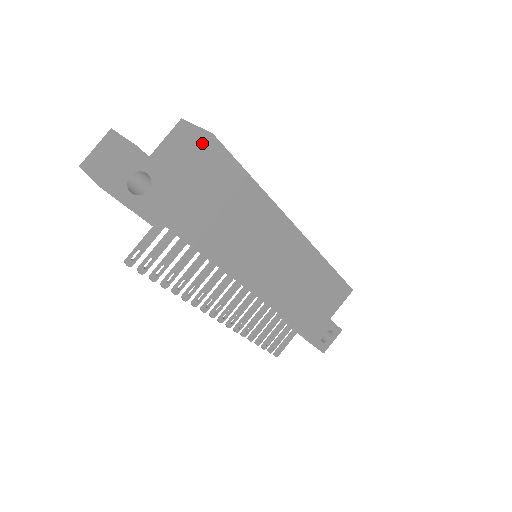
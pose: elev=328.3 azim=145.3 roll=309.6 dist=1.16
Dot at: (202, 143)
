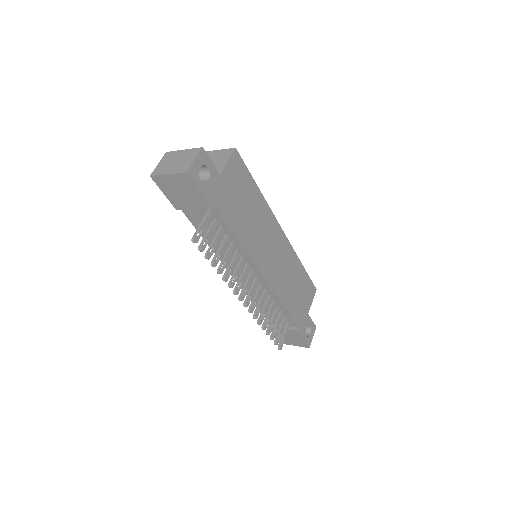
Dot at: (231, 154)
